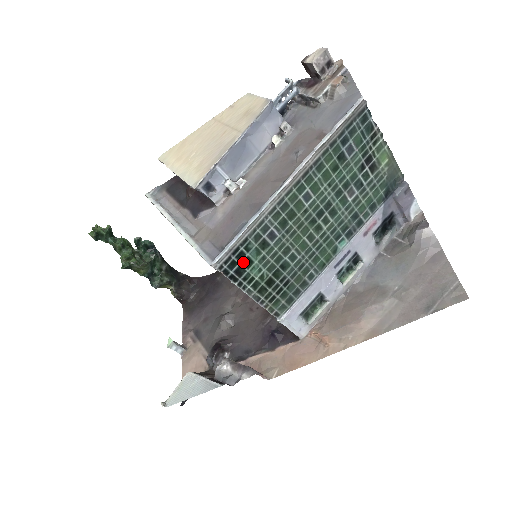
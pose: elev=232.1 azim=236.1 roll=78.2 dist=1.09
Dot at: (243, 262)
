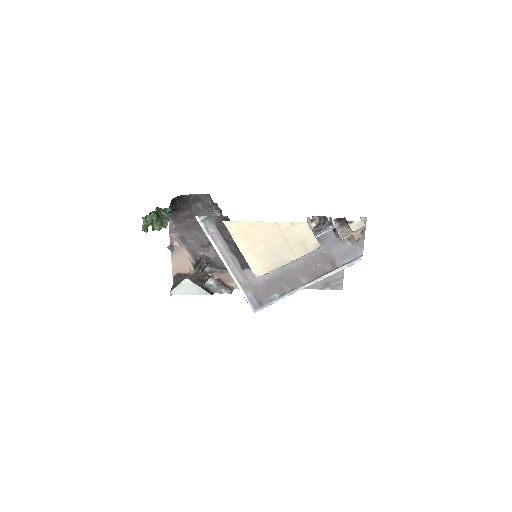
Dot at: occluded
